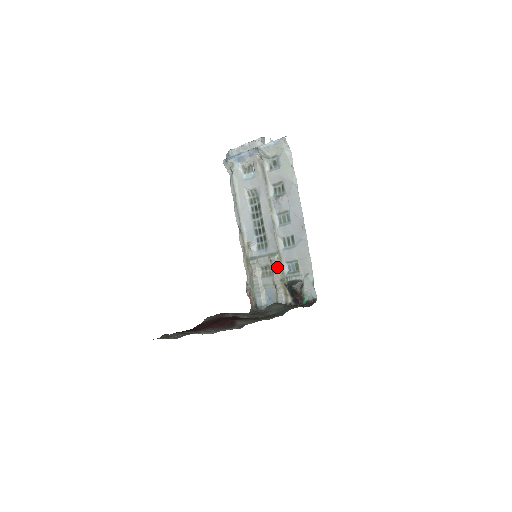
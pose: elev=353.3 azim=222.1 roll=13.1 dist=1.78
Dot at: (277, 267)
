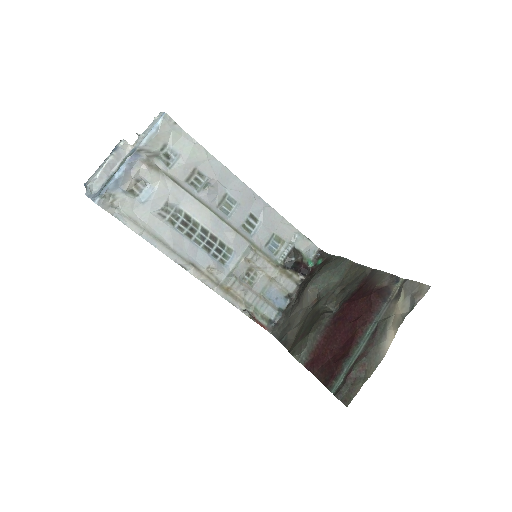
Dot at: (261, 259)
